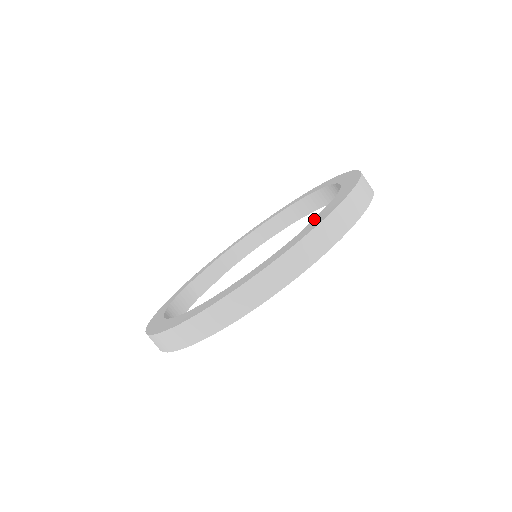
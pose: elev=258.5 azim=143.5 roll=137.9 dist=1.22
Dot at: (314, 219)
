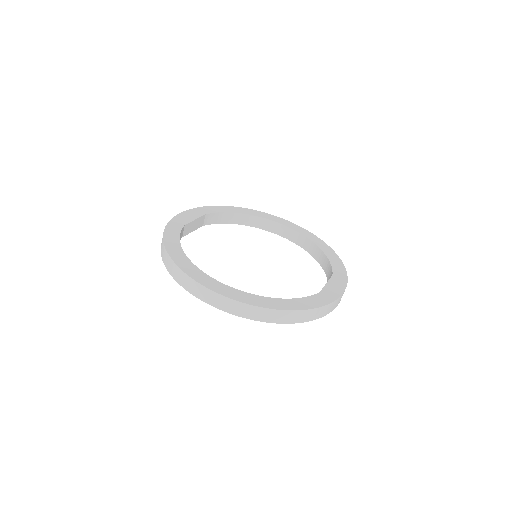
Dot at: (327, 287)
